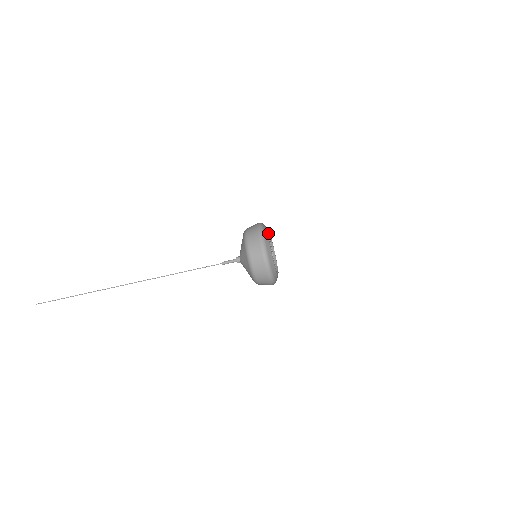
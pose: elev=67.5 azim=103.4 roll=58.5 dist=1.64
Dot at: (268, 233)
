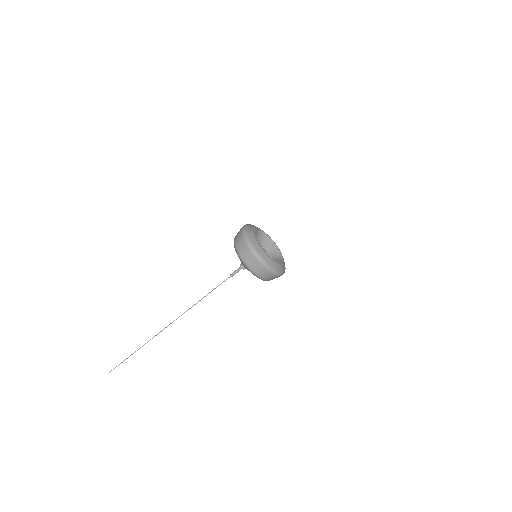
Dot at: (258, 242)
